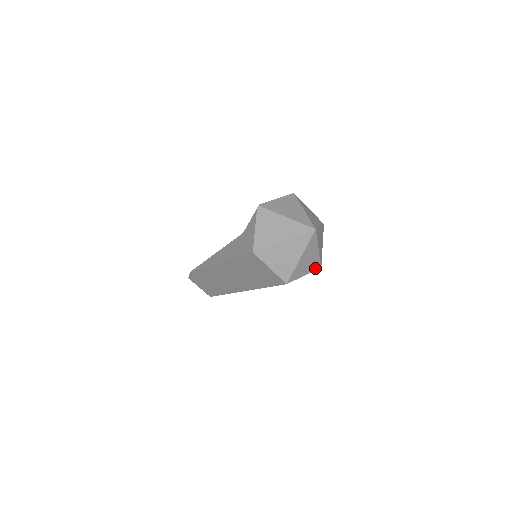
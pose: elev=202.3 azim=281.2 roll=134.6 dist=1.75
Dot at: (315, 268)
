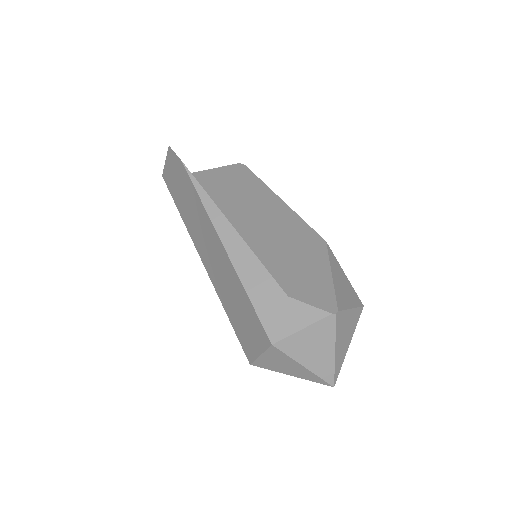
Dot at: occluded
